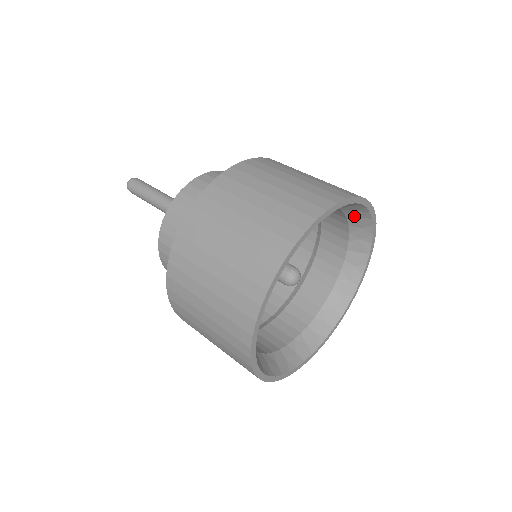
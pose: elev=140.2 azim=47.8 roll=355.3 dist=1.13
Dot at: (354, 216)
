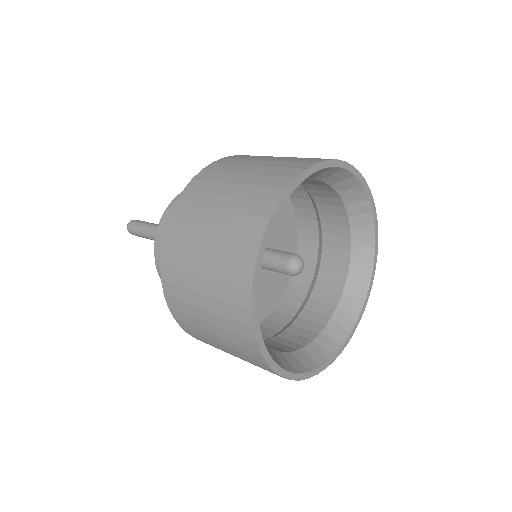
Dot at: (336, 180)
